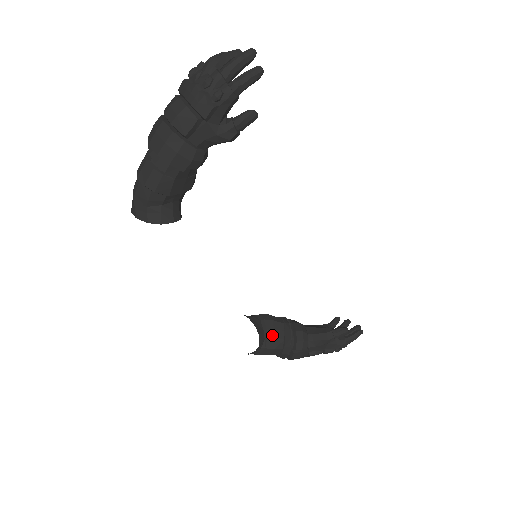
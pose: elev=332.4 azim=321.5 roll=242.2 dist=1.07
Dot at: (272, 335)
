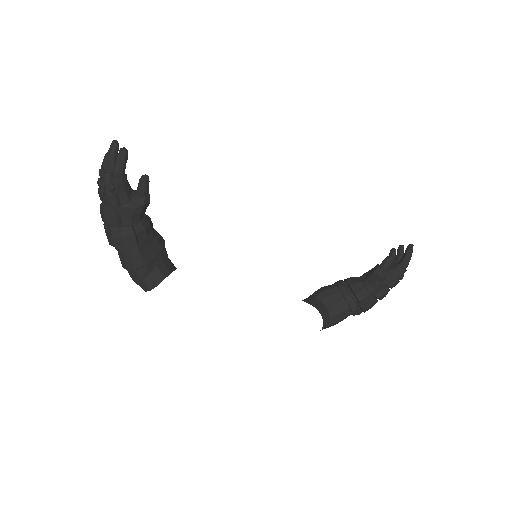
Dot at: (332, 302)
